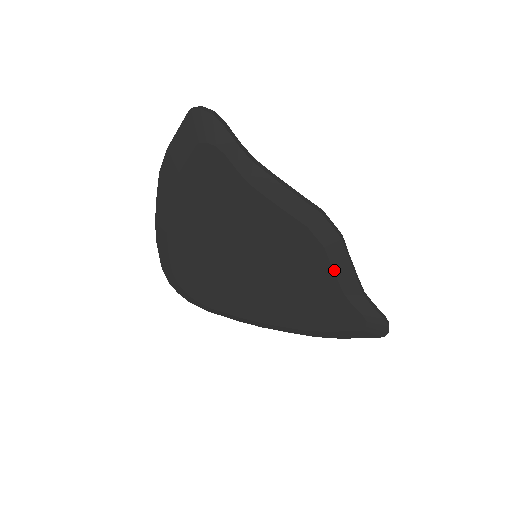
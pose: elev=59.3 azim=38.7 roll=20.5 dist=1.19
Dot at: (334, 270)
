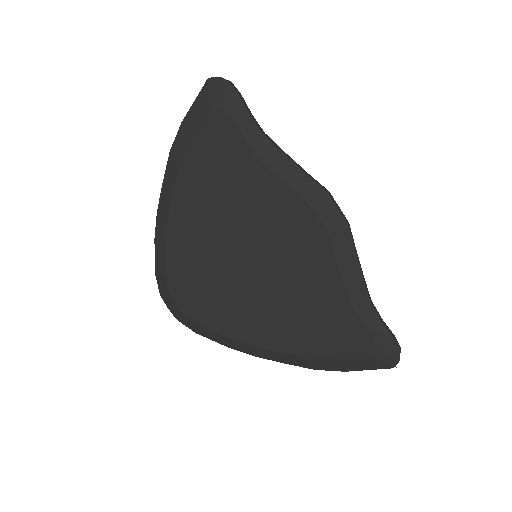
Dot at: (339, 265)
